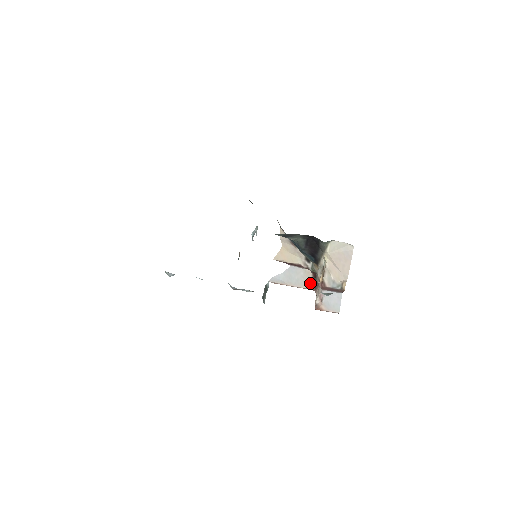
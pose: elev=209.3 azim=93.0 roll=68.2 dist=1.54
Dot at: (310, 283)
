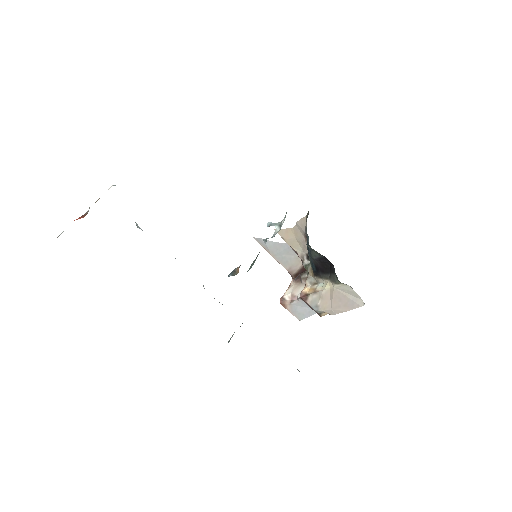
Dot at: (293, 269)
